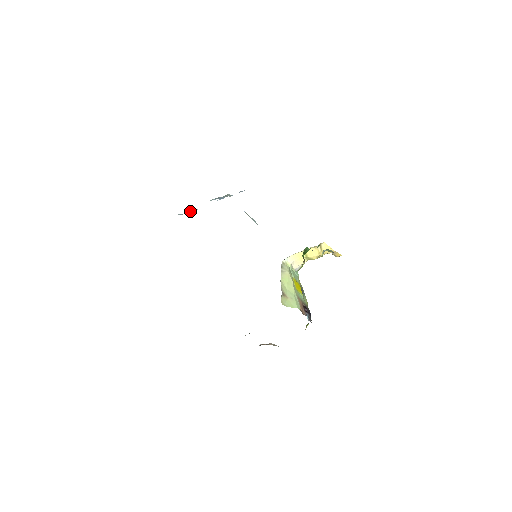
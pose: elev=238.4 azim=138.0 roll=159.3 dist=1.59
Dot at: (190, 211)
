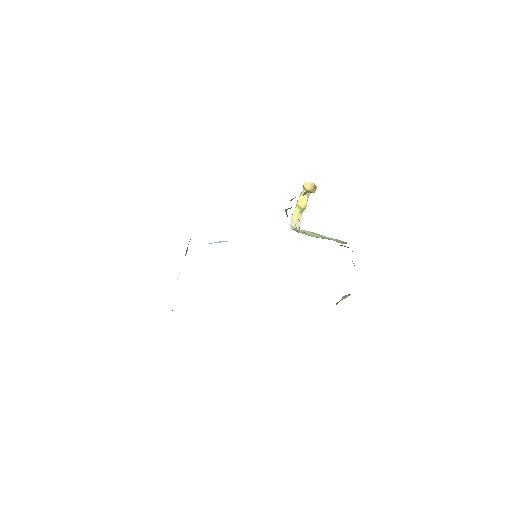
Dot at: occluded
